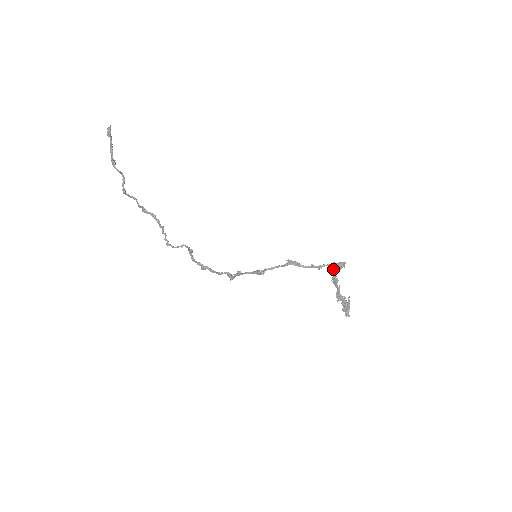
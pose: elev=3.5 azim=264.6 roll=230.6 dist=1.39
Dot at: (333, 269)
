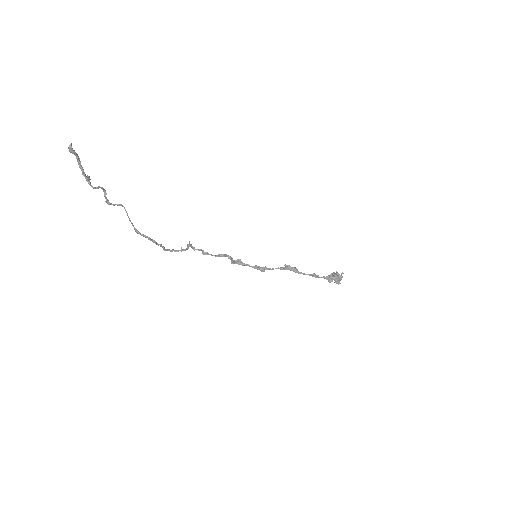
Dot at: occluded
